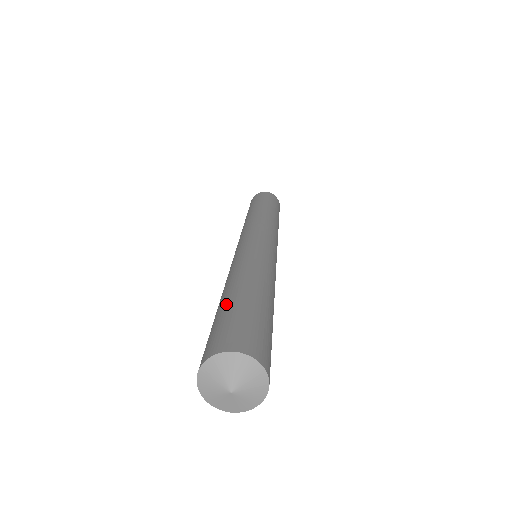
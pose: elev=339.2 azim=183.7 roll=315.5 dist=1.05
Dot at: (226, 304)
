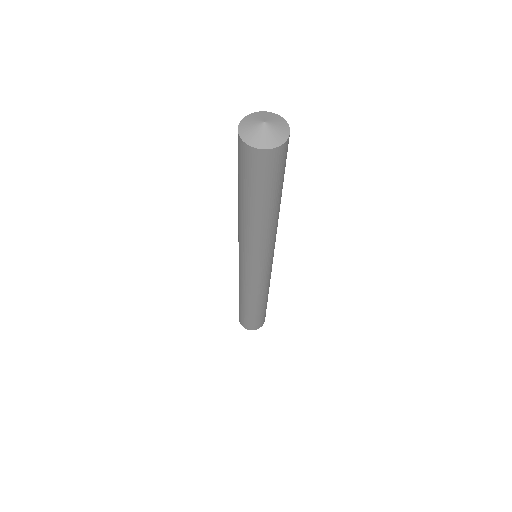
Dot at: occluded
